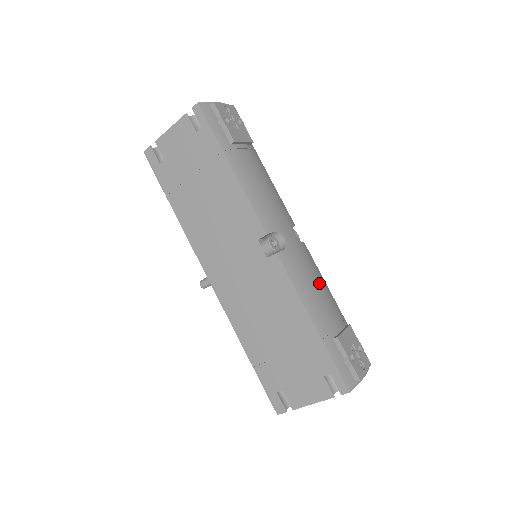
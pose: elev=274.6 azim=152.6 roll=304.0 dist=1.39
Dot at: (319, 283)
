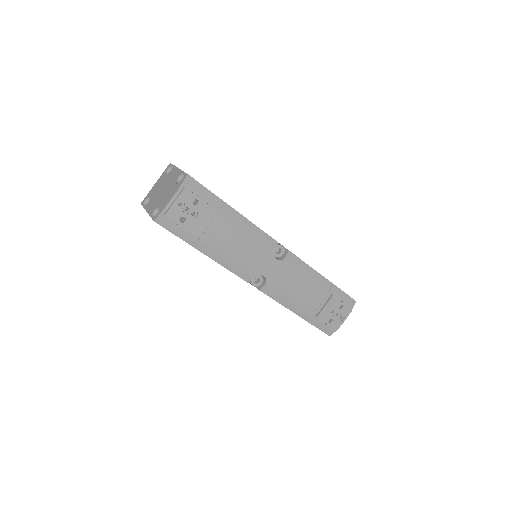
Dot at: (302, 283)
